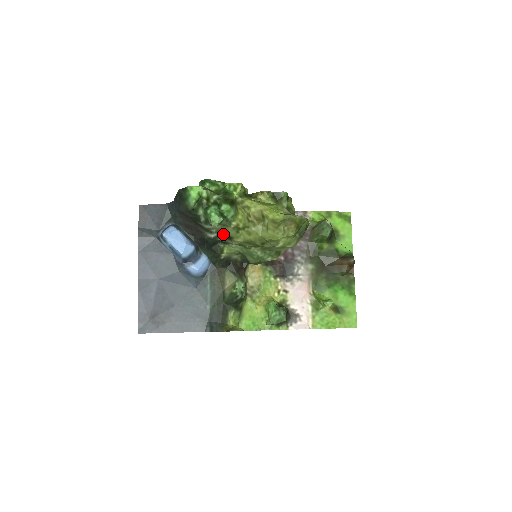
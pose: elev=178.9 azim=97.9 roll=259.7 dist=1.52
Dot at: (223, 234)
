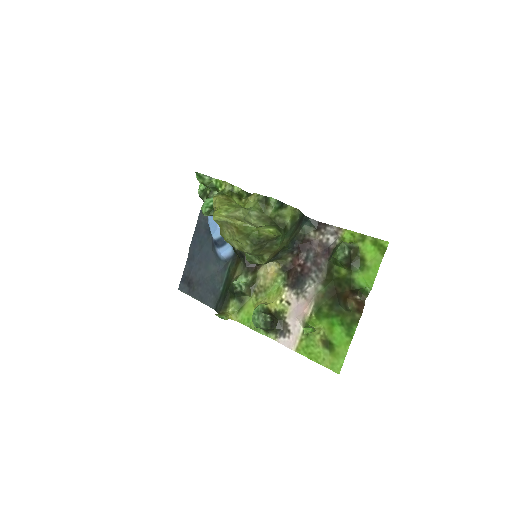
Dot at: occluded
